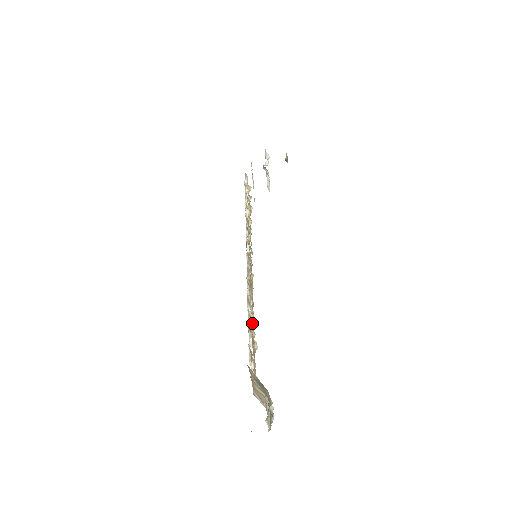
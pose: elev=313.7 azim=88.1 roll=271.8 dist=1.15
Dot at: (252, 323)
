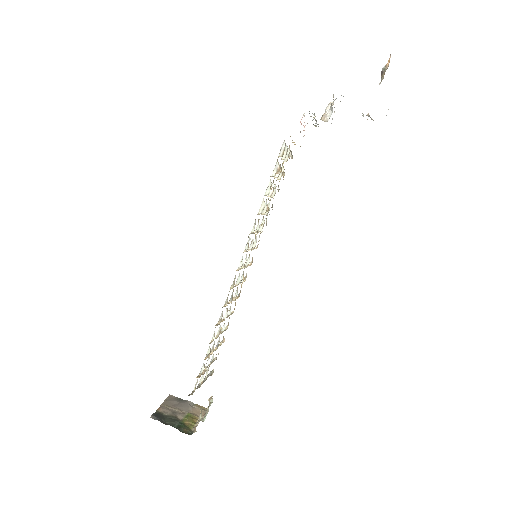
Dot at: occluded
